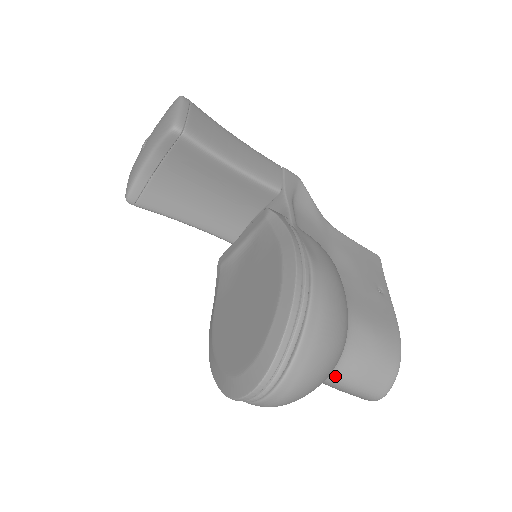
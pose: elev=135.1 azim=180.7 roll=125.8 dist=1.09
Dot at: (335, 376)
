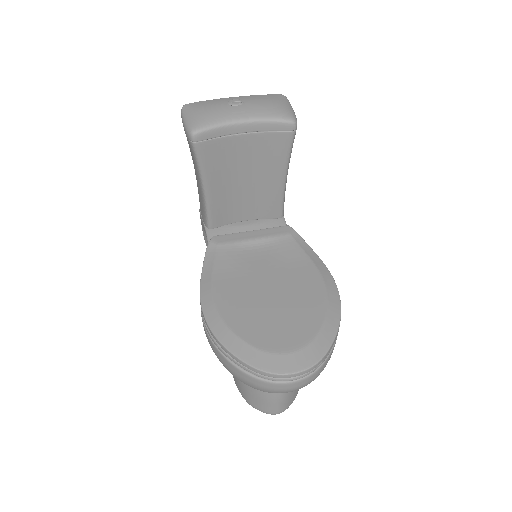
Dot at: occluded
